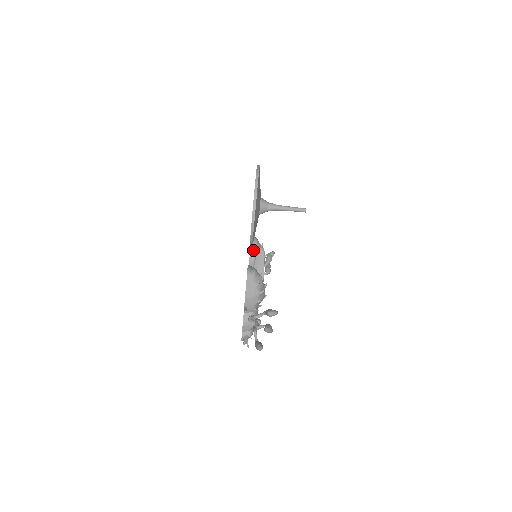
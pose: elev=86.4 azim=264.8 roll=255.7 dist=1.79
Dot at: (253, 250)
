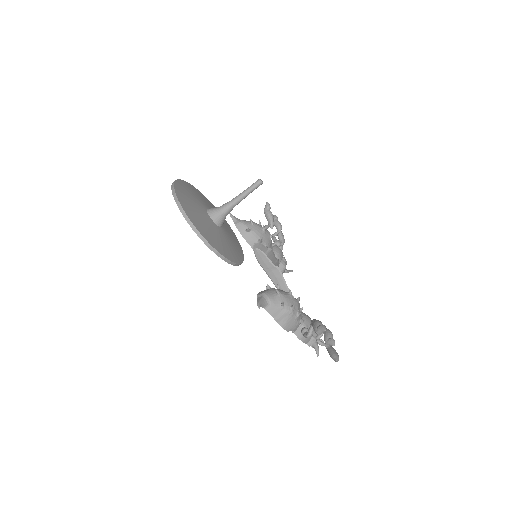
Dot at: (248, 238)
